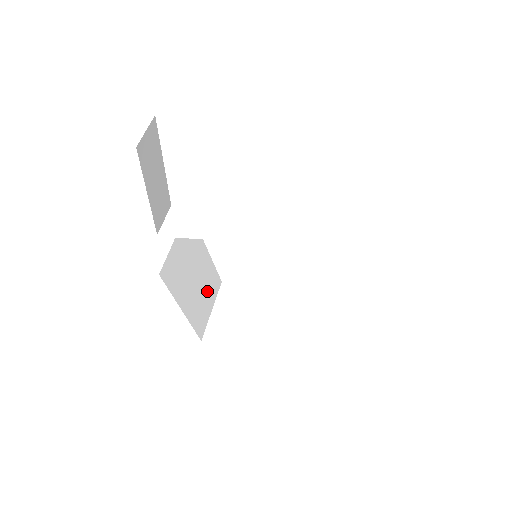
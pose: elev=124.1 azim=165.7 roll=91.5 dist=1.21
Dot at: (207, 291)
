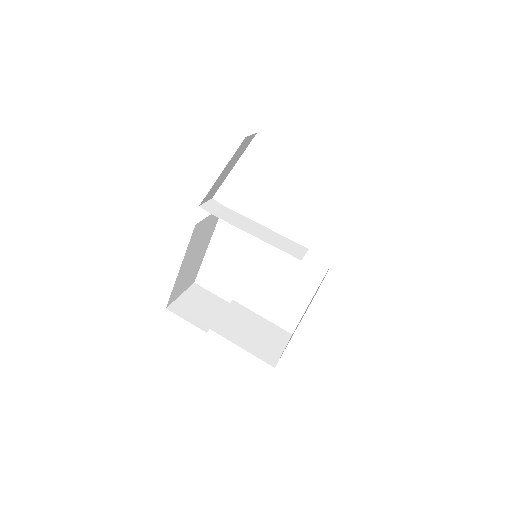
Dot at: (189, 276)
